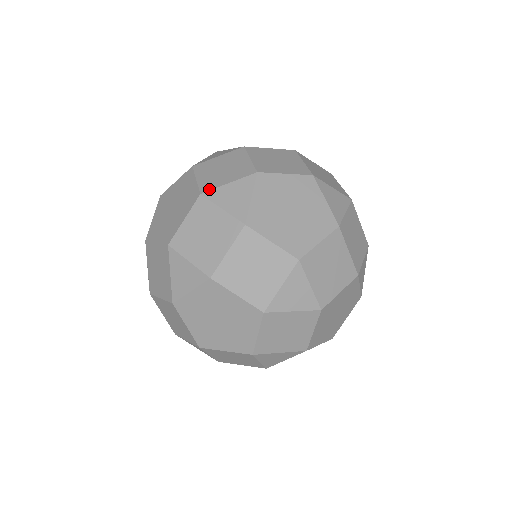
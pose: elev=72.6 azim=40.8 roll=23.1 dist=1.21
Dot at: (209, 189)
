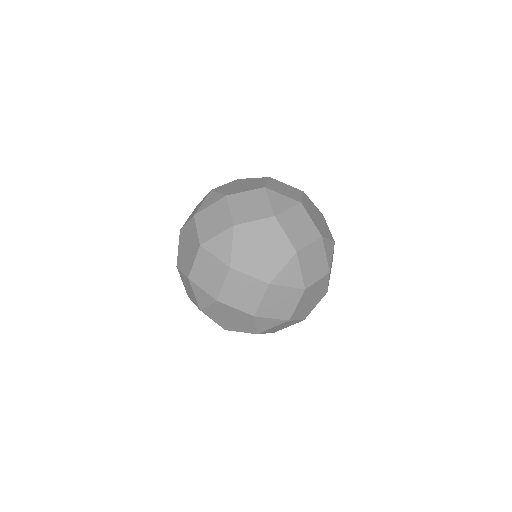
Dot at: (193, 281)
